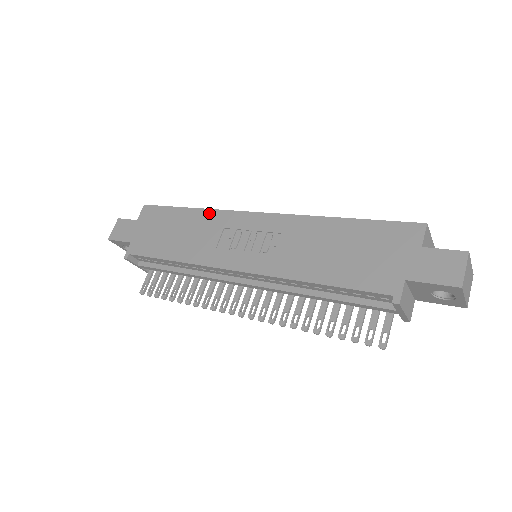
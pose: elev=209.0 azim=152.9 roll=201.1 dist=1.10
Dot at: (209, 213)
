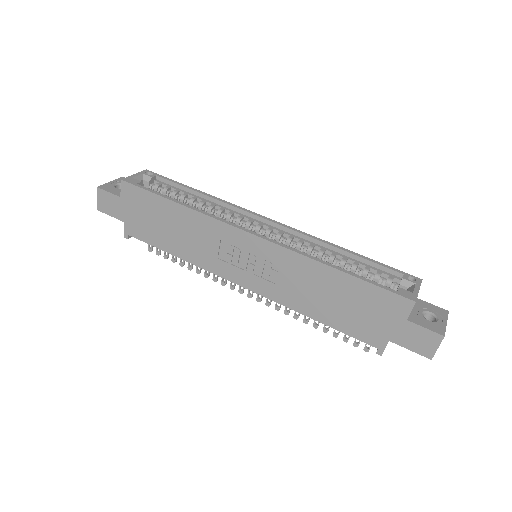
Dot at: (200, 217)
